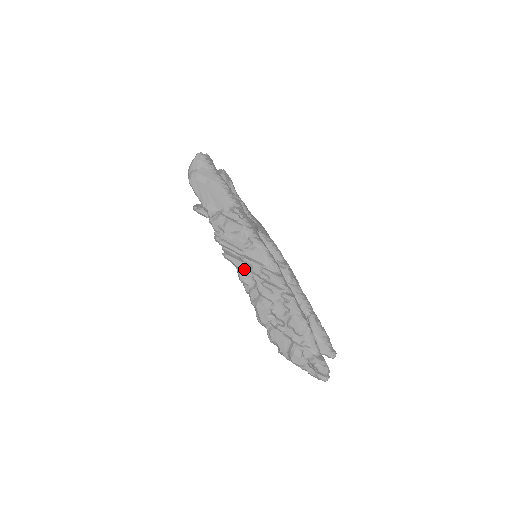
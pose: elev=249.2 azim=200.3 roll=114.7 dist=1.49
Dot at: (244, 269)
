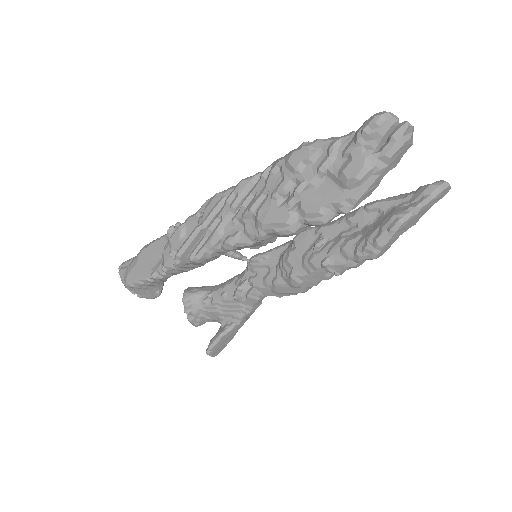
Dot at: (218, 232)
